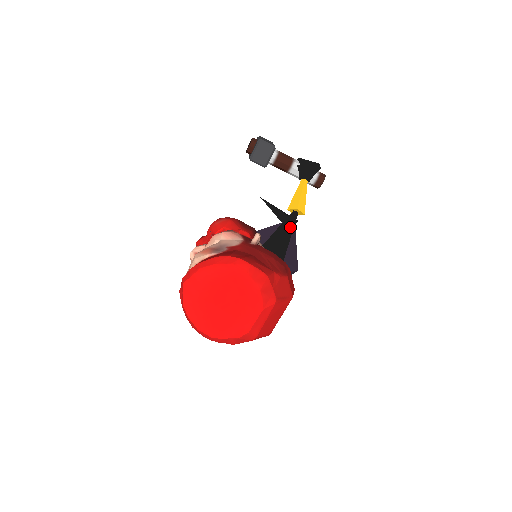
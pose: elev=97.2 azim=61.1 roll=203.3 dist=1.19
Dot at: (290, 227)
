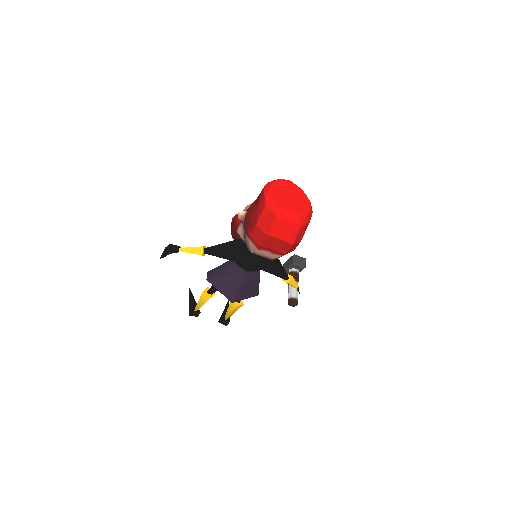
Dot at: (284, 271)
